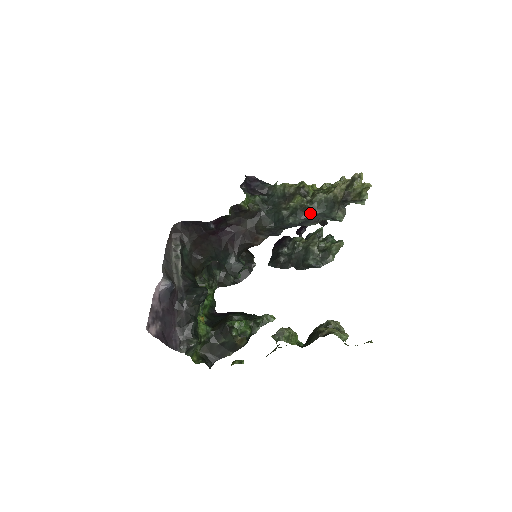
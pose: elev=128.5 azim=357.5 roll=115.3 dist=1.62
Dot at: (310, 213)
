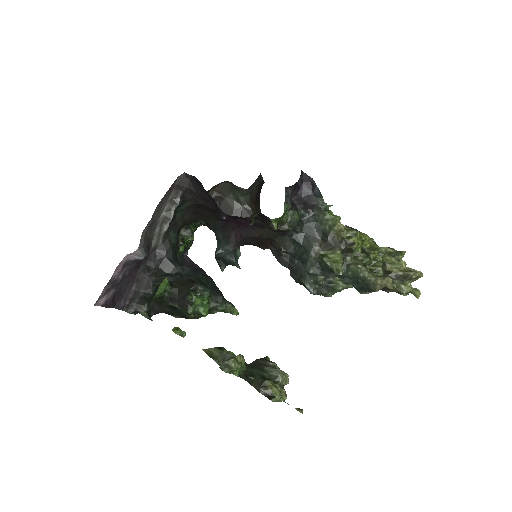
Dot at: (337, 275)
